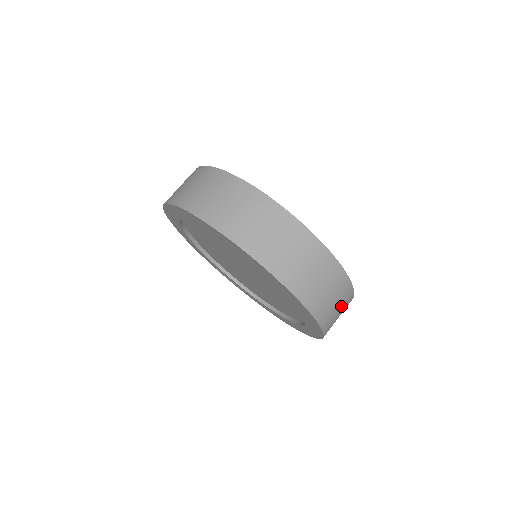
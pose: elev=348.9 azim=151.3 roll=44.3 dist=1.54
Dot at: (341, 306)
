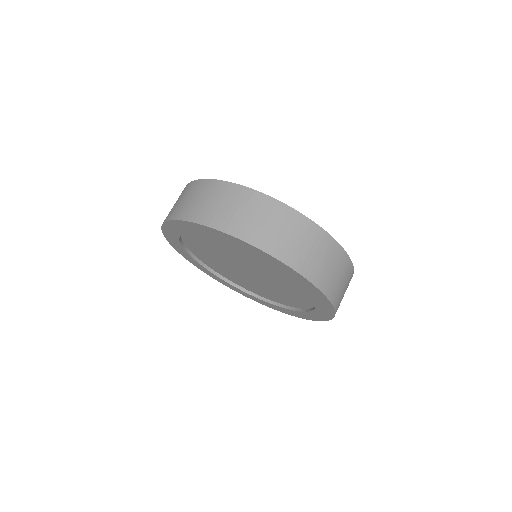
Dot at: (257, 213)
